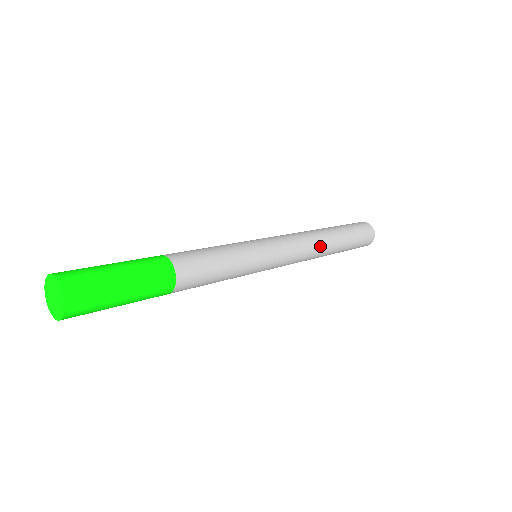
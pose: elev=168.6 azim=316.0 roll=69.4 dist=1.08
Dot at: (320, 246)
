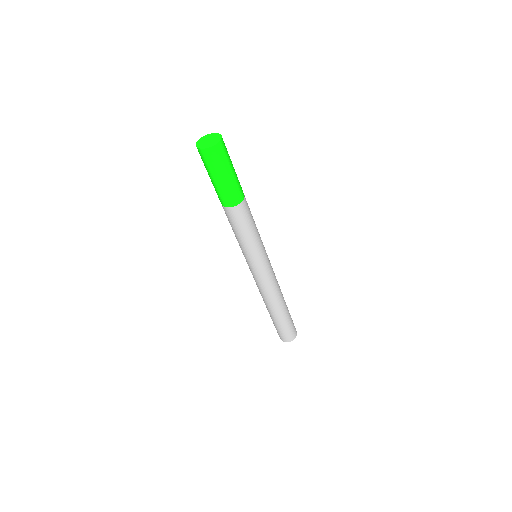
Dot at: (280, 290)
